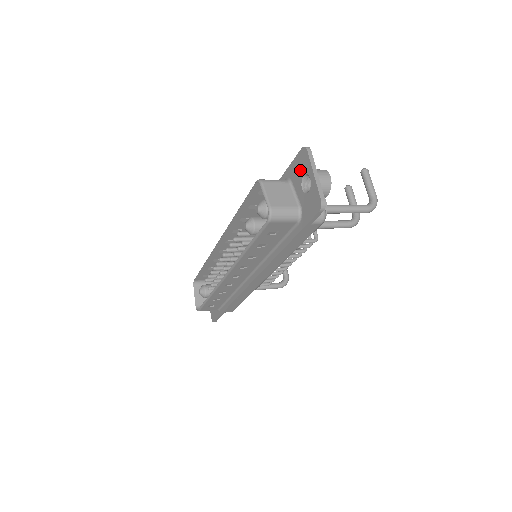
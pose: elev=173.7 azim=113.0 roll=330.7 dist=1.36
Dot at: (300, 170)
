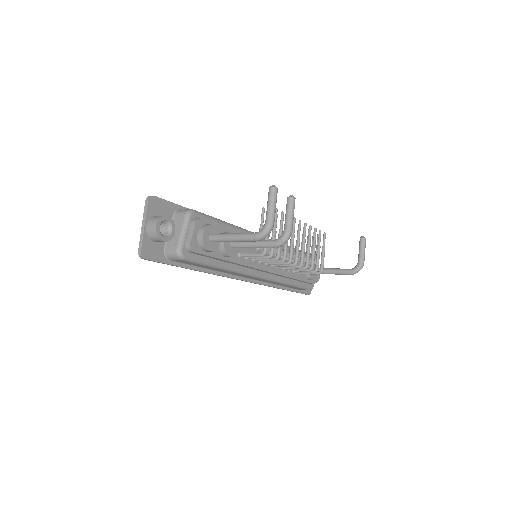
Dot at: (158, 214)
